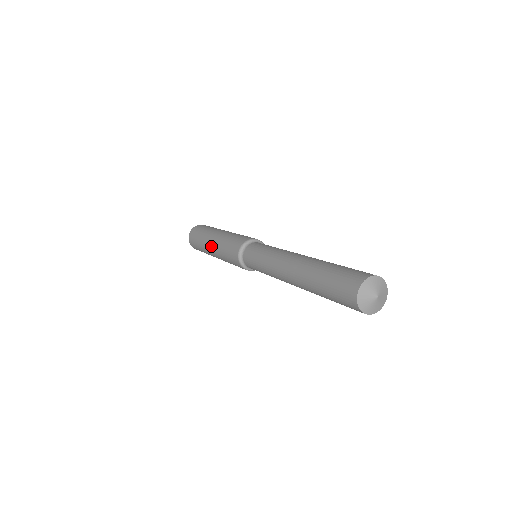
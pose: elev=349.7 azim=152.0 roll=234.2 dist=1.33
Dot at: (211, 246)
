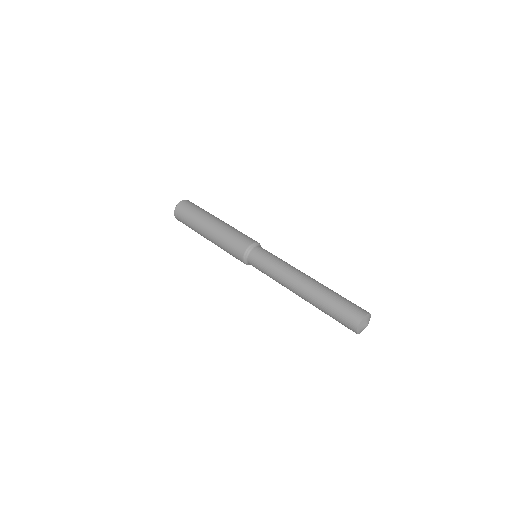
Dot at: occluded
